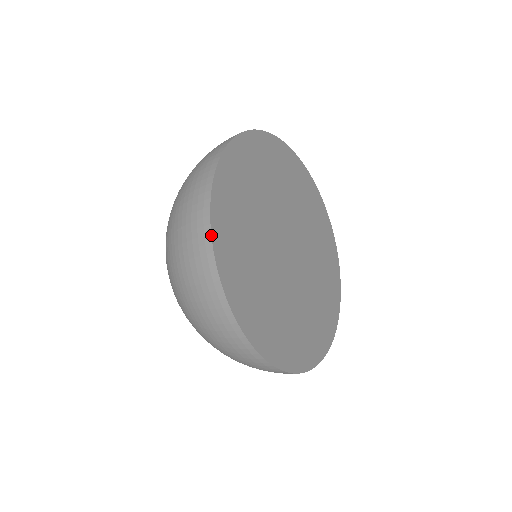
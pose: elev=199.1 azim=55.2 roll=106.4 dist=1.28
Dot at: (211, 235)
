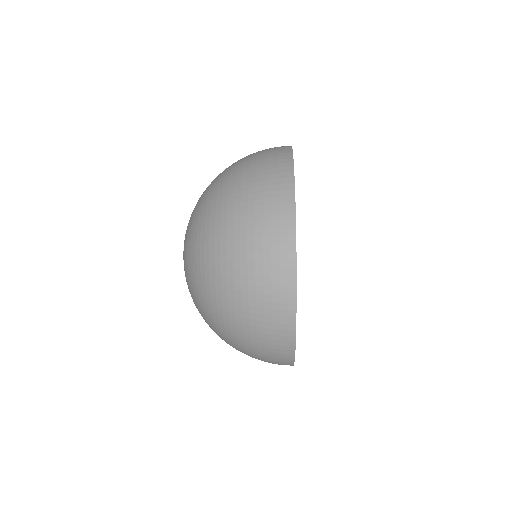
Dot at: occluded
